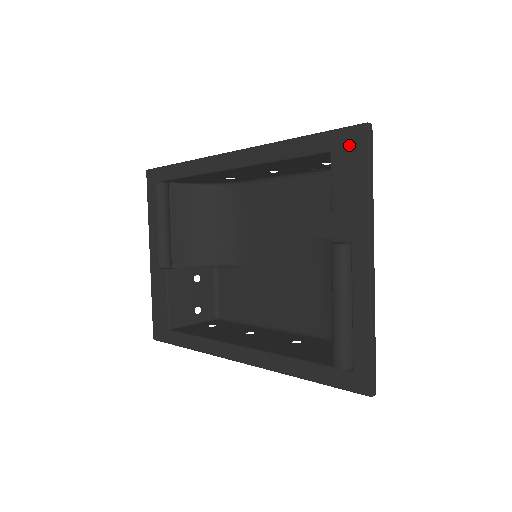
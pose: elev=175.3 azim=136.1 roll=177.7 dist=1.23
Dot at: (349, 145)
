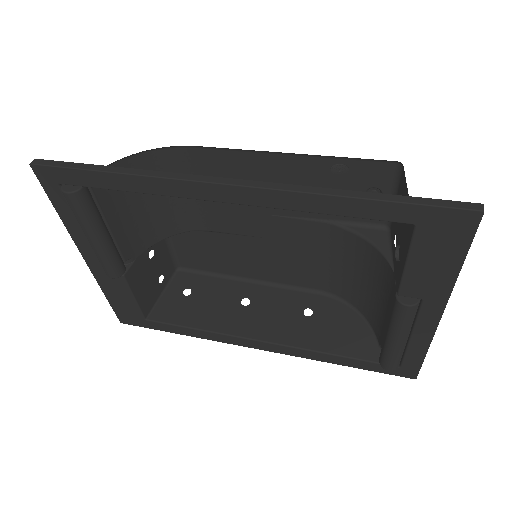
Dot at: (448, 226)
